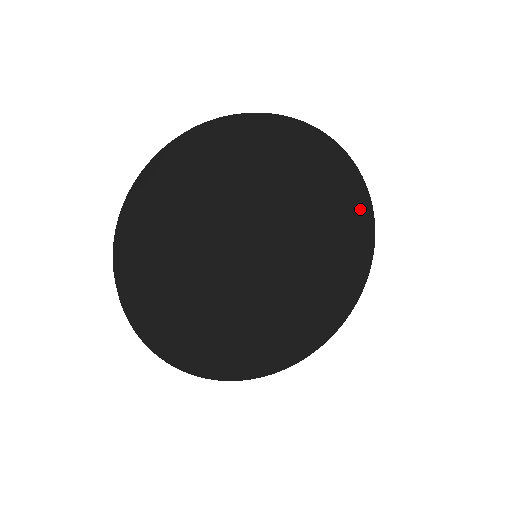
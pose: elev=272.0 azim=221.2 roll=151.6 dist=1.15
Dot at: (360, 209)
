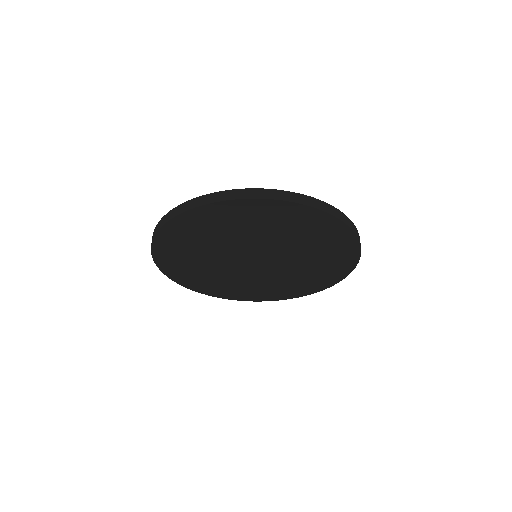
Dot at: (329, 281)
